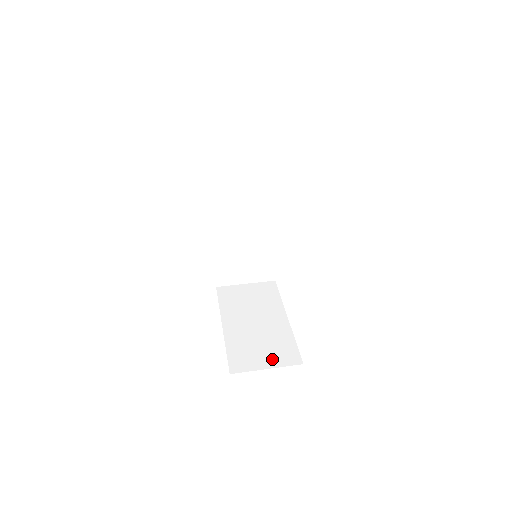
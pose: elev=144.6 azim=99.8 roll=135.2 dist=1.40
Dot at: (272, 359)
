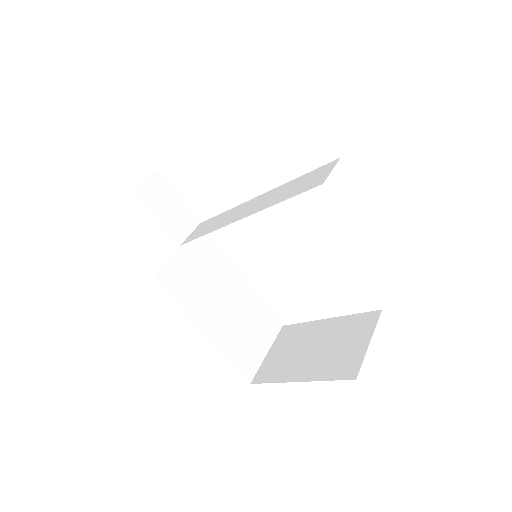
Dot at: (264, 340)
